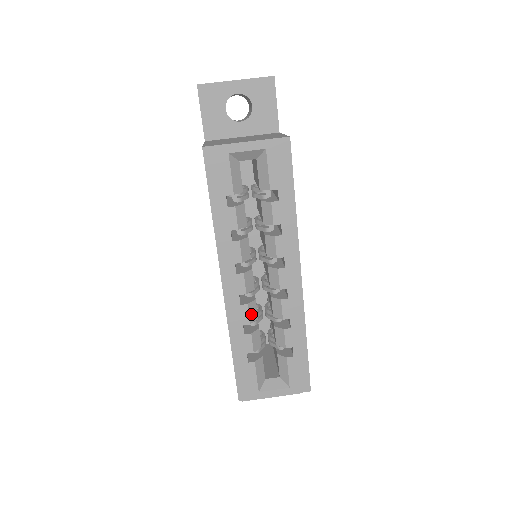
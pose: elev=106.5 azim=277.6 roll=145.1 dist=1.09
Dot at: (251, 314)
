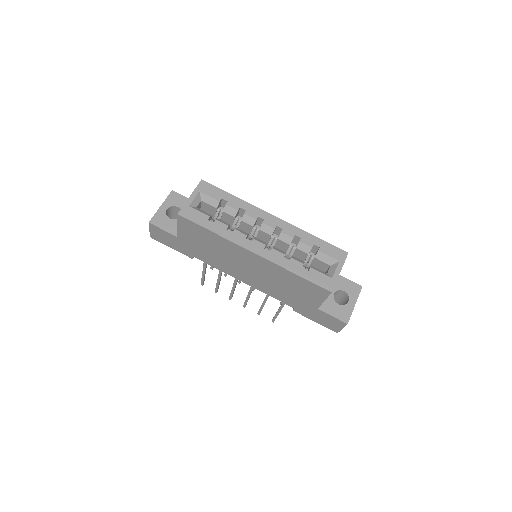
Dot at: (280, 251)
